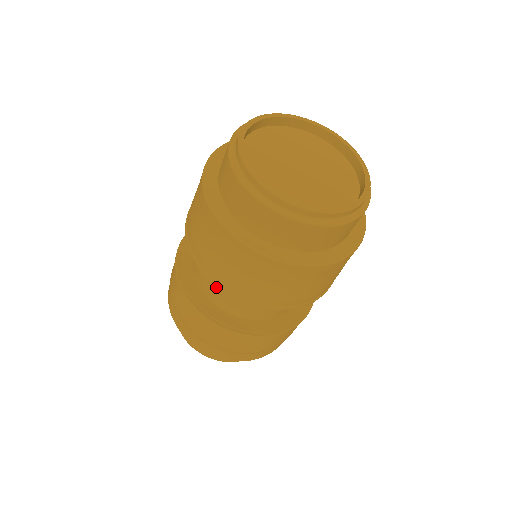
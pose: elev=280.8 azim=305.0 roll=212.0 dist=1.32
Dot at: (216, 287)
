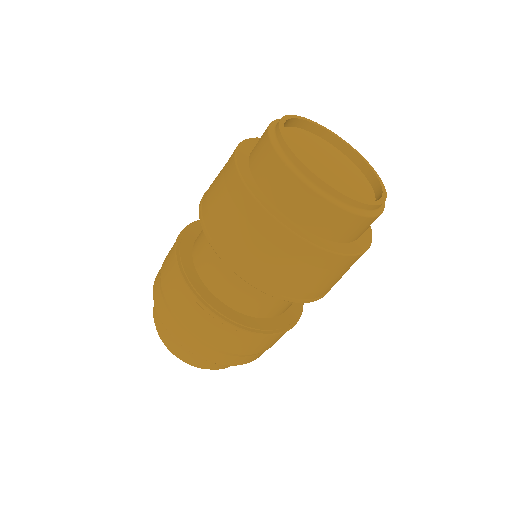
Dot at: (247, 295)
